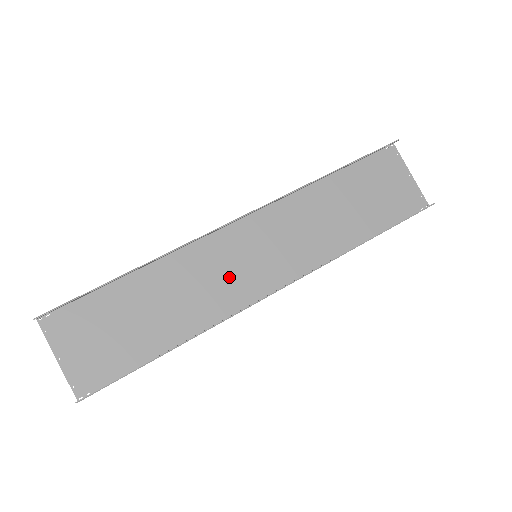
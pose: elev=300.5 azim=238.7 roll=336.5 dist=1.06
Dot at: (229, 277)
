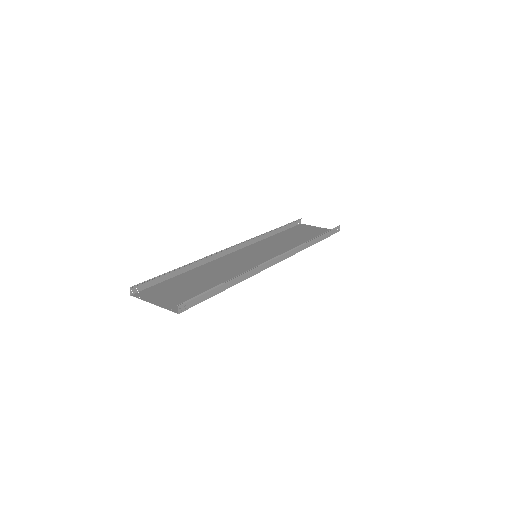
Dot at: (246, 264)
